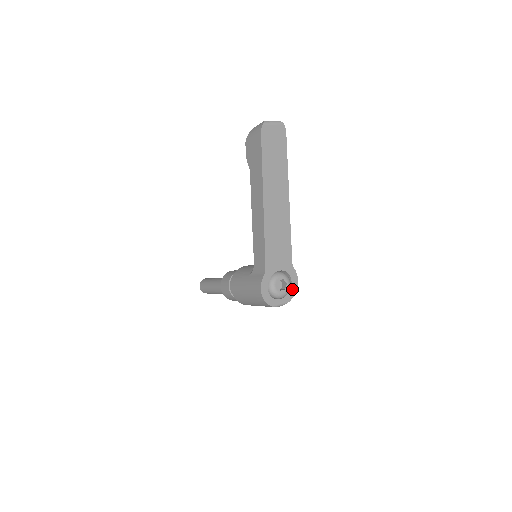
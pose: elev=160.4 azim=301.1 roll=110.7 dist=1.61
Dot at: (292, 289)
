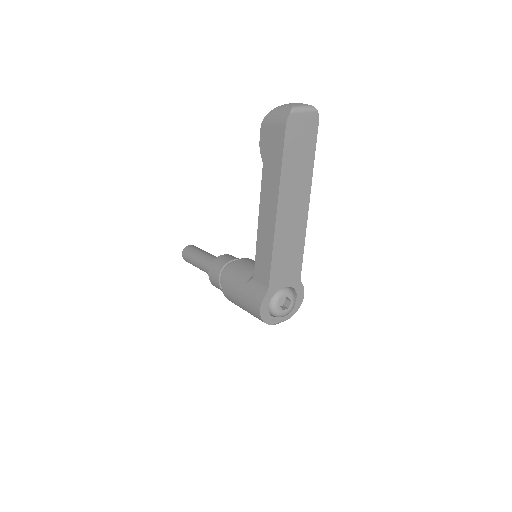
Dot at: (296, 304)
